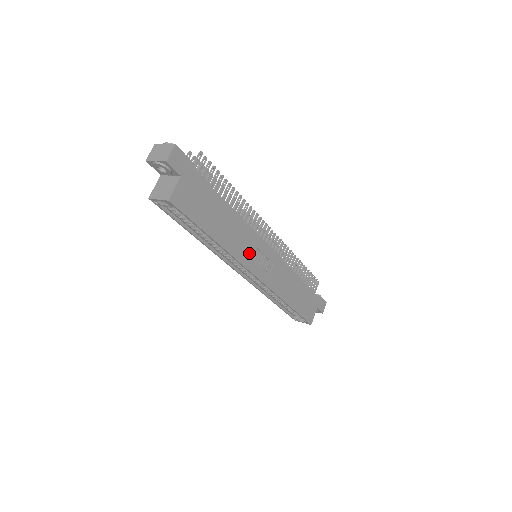
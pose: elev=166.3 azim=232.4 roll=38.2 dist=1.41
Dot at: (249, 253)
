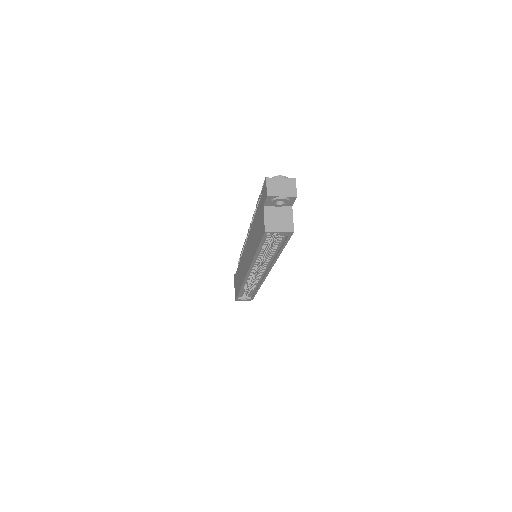
Dot at: occluded
